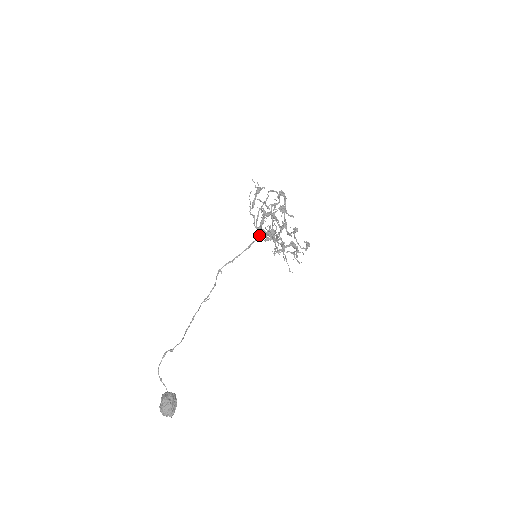
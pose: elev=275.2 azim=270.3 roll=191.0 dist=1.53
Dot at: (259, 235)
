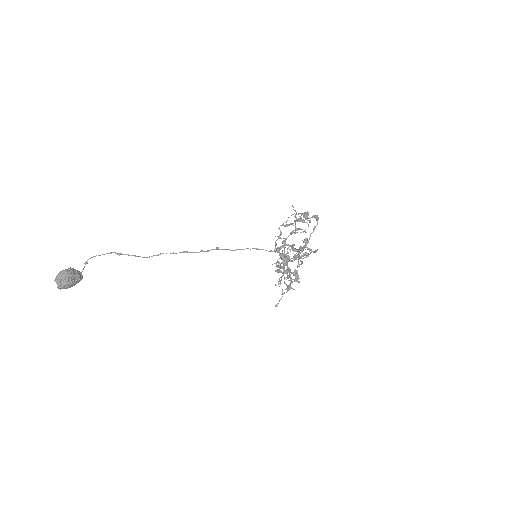
Dot at: occluded
